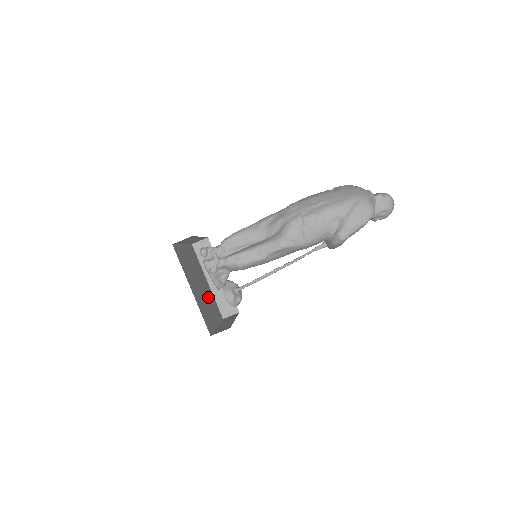
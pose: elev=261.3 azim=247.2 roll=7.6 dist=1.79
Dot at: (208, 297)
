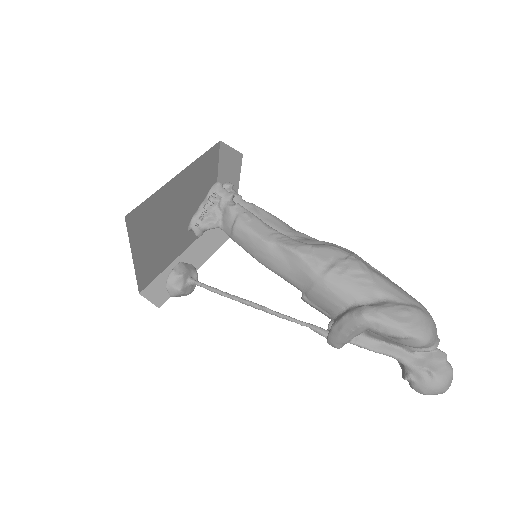
Dot at: (165, 245)
